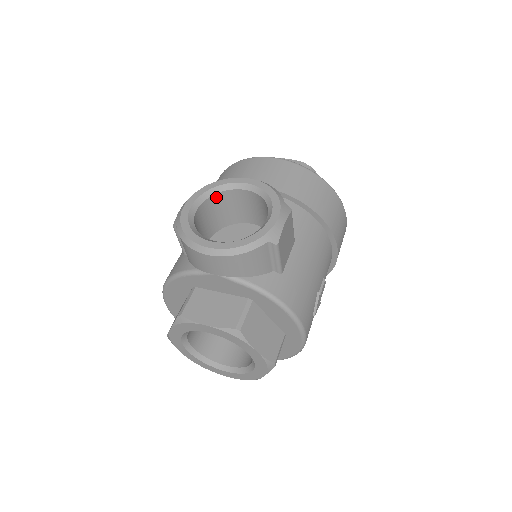
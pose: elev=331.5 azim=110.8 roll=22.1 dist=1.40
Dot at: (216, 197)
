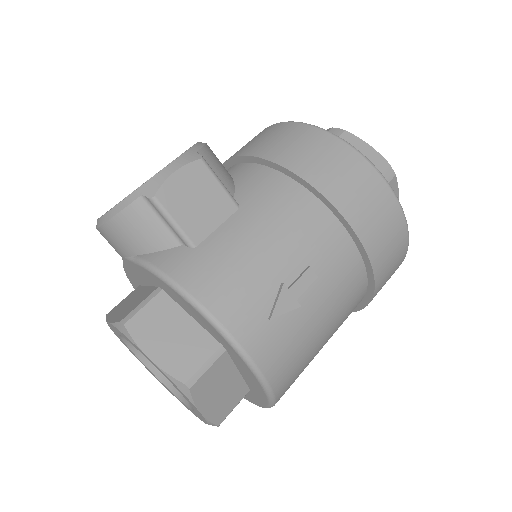
Dot at: occluded
